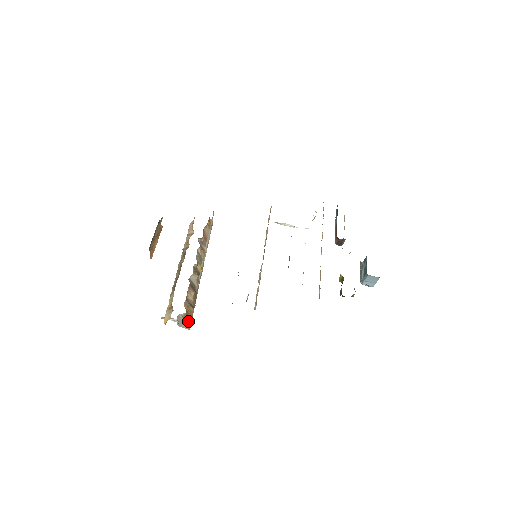
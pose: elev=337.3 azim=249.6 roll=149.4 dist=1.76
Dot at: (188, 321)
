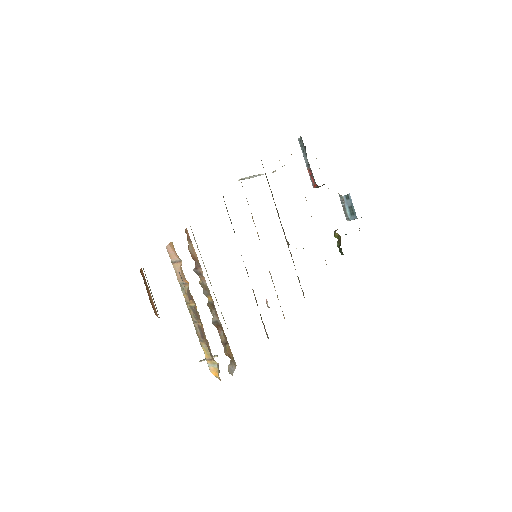
Dot at: (232, 361)
